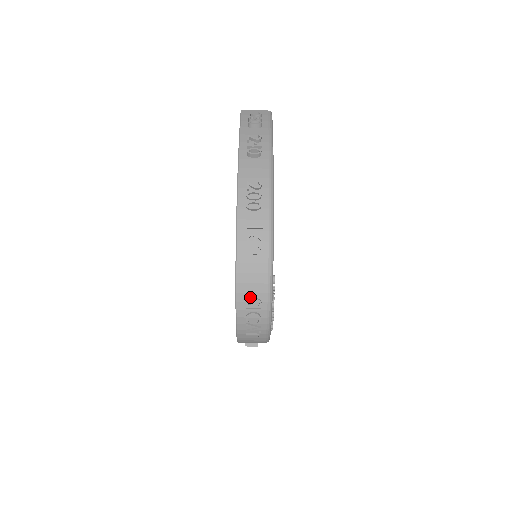
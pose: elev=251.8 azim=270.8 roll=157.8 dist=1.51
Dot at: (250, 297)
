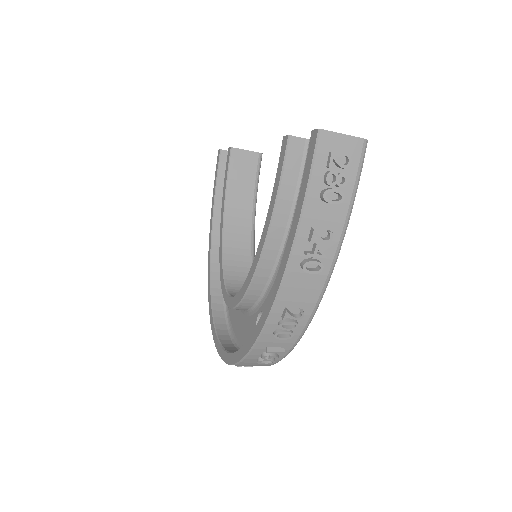
Dot at: occluded
